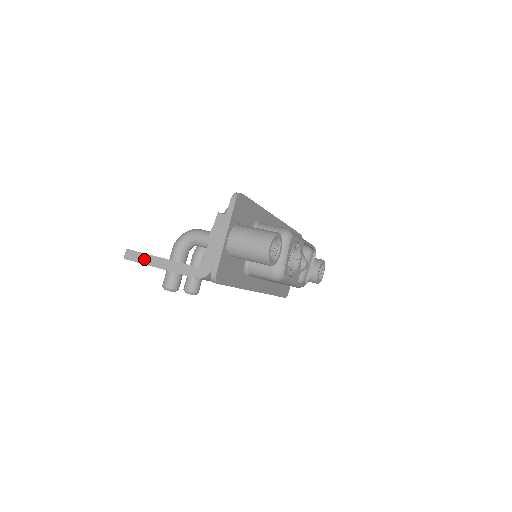
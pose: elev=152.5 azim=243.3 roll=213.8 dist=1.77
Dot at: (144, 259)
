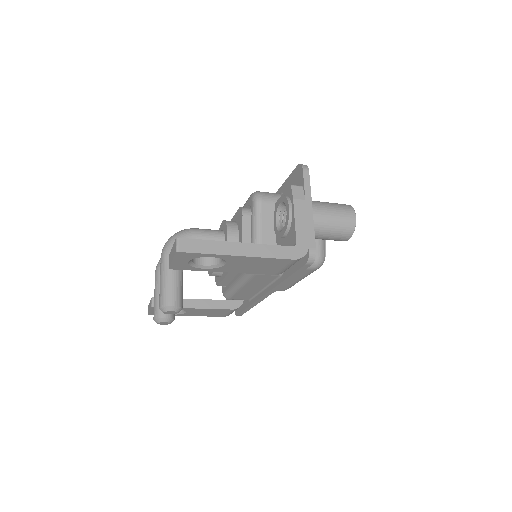
Dot at: (212, 247)
